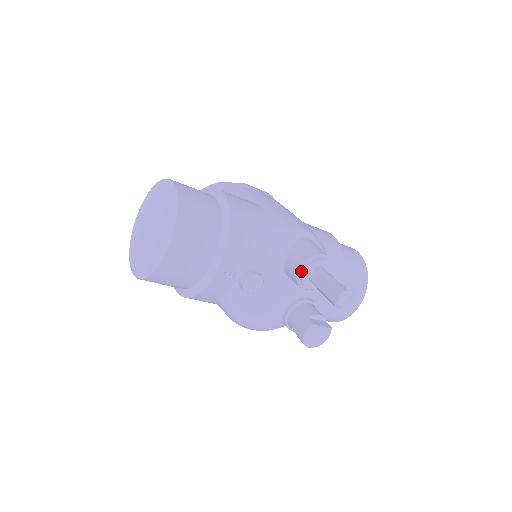
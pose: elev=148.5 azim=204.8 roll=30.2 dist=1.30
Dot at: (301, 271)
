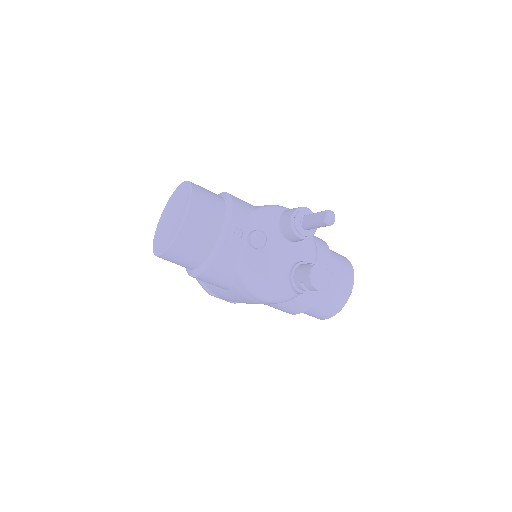
Dot at: (293, 219)
